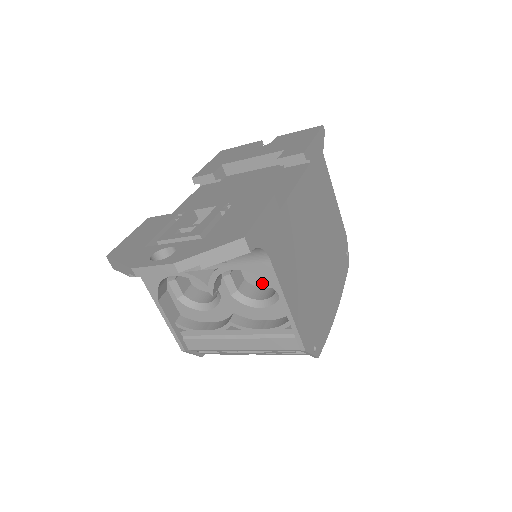
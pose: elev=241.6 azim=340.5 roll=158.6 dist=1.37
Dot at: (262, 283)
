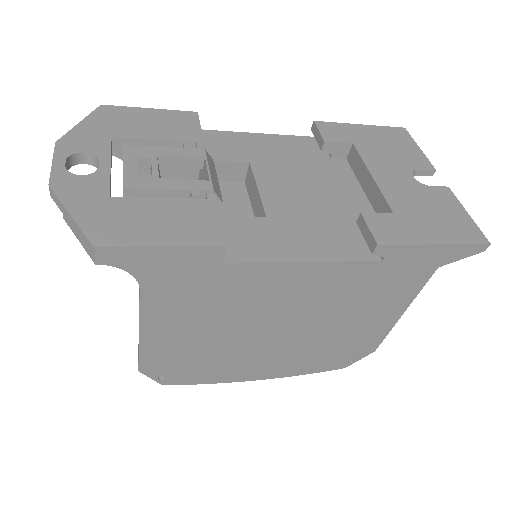
Dot at: occluded
